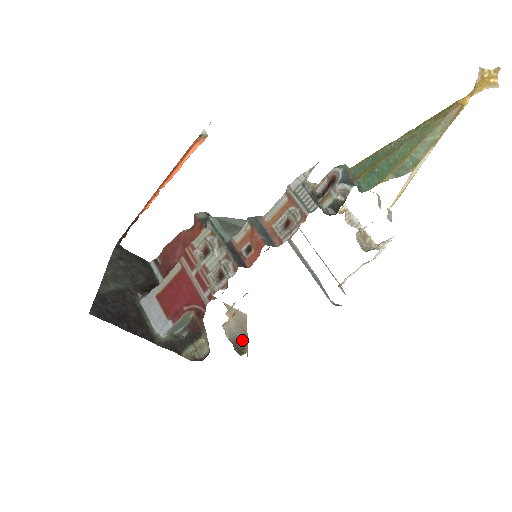
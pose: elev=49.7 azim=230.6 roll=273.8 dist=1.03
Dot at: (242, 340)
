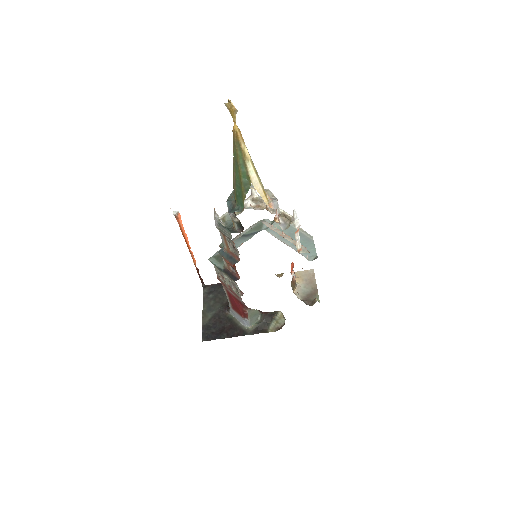
Dot at: (313, 293)
